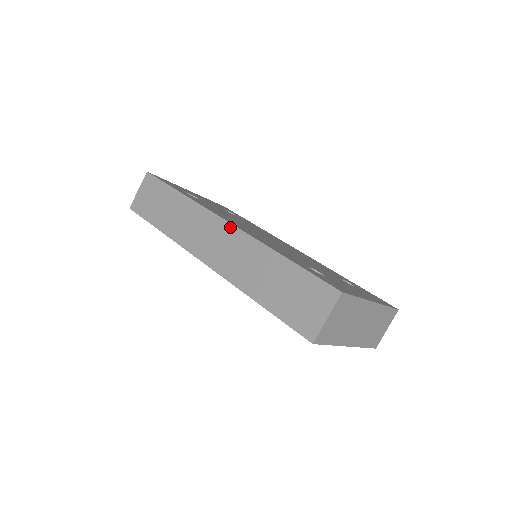
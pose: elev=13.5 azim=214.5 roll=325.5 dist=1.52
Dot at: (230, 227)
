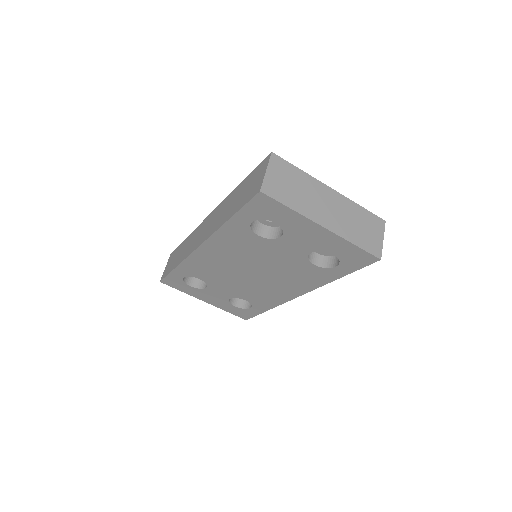
Dot at: (212, 213)
